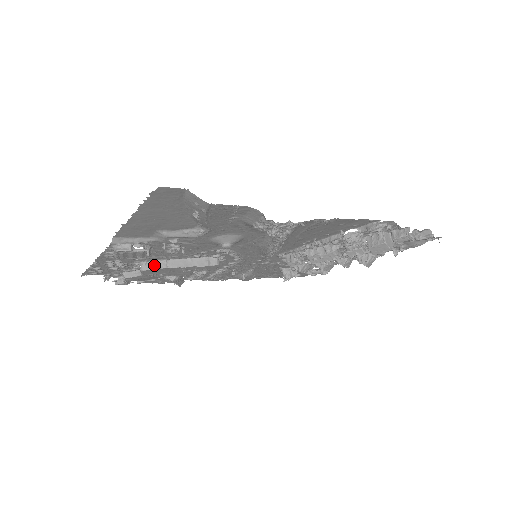
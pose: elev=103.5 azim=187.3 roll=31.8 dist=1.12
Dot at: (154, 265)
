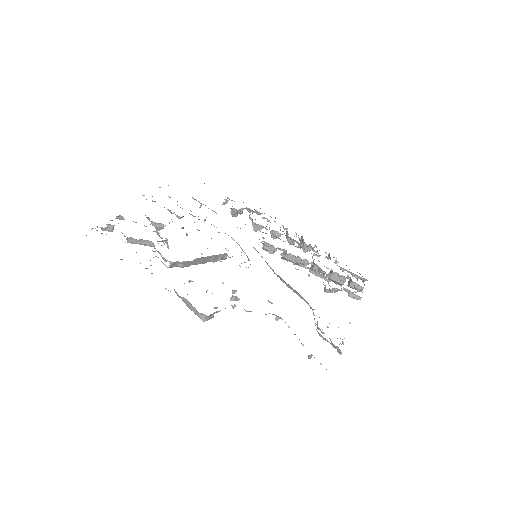
Dot at: (182, 265)
